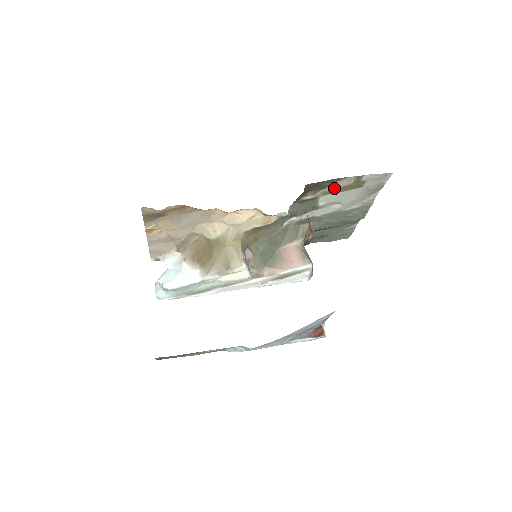
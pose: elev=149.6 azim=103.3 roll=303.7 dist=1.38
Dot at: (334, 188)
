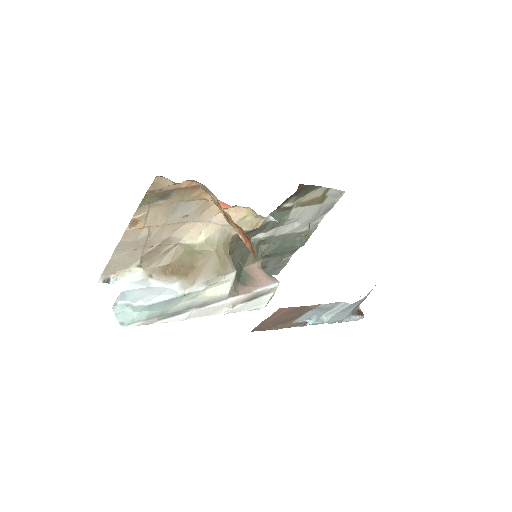
Dot at: (307, 199)
